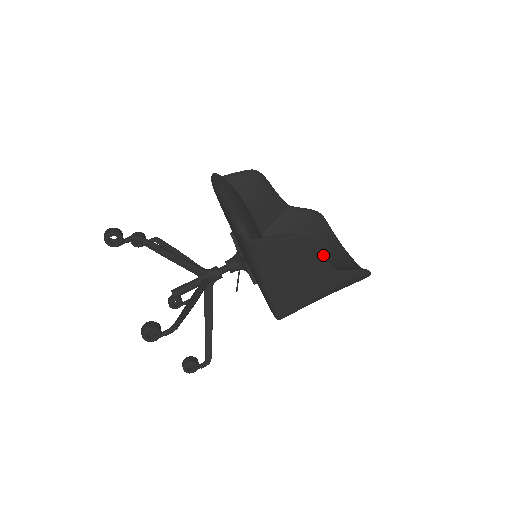
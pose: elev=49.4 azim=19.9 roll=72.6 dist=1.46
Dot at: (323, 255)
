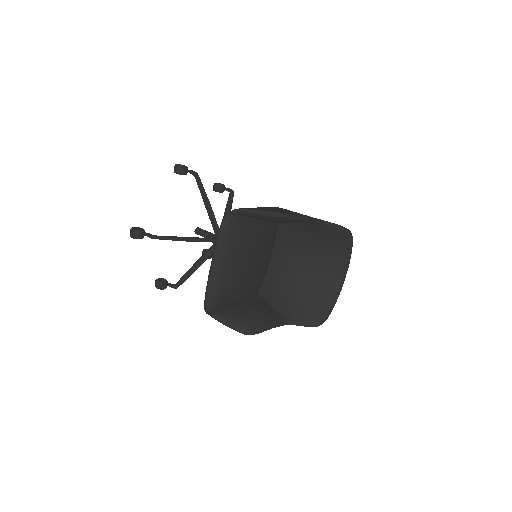
Dot at: (318, 271)
